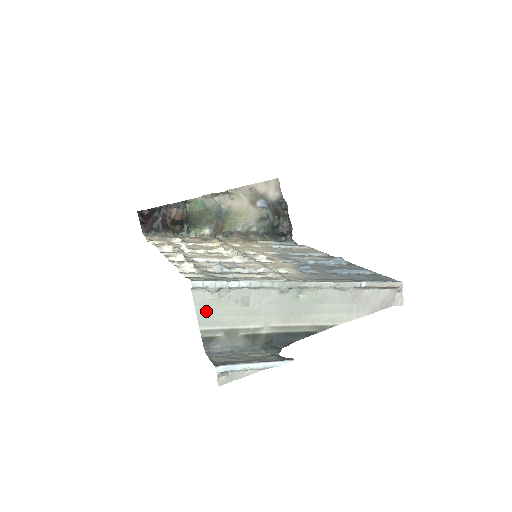
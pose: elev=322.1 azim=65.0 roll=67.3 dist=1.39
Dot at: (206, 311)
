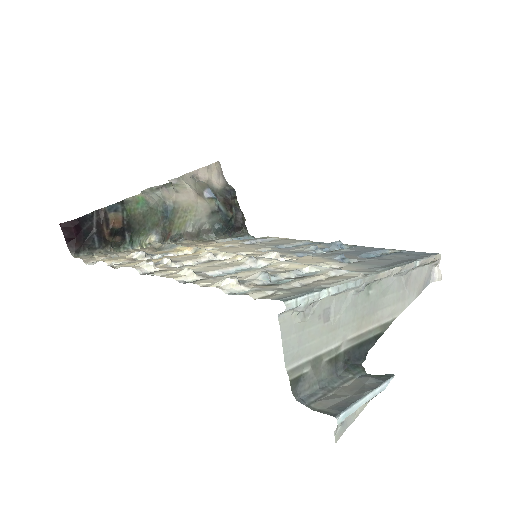
Dot at: (292, 341)
